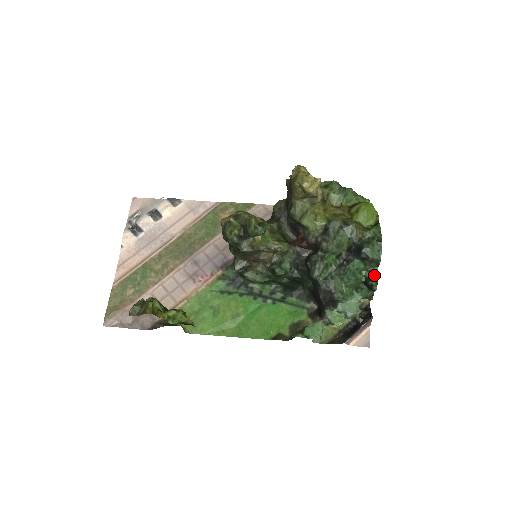
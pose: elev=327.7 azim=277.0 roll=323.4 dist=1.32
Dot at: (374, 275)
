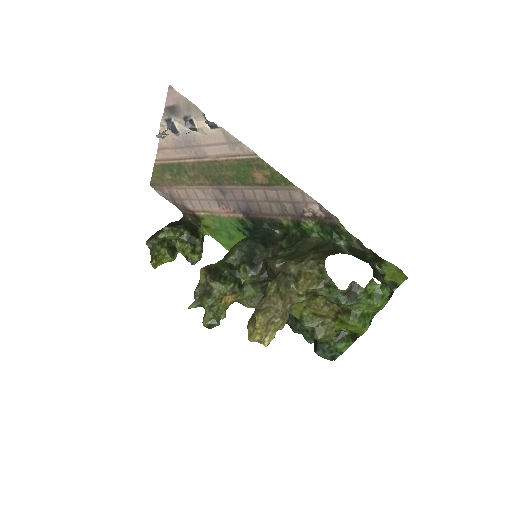
Dot at: occluded
